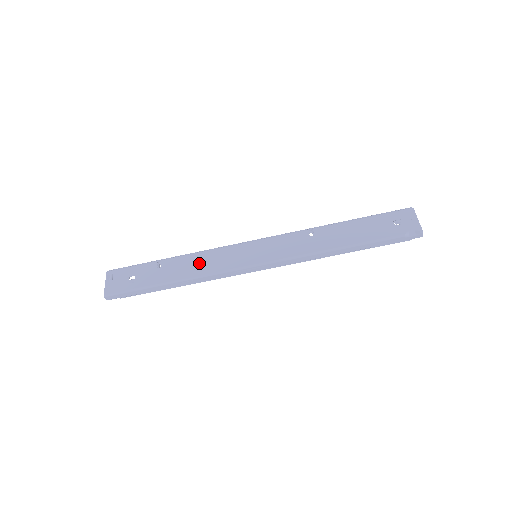
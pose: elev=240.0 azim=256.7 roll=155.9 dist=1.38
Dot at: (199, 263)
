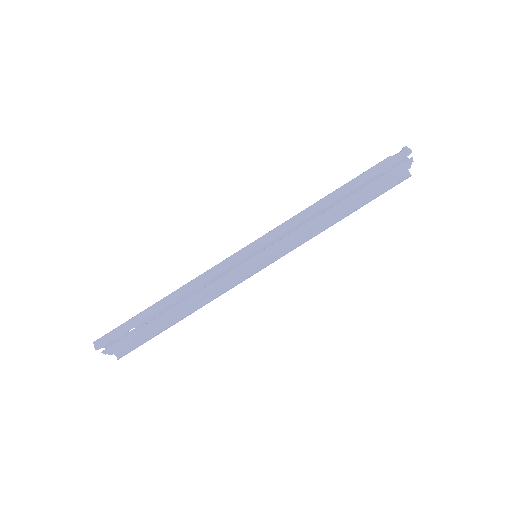
Dot at: (199, 287)
